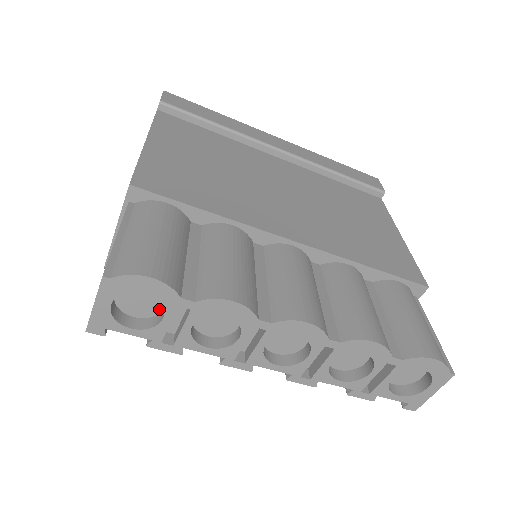
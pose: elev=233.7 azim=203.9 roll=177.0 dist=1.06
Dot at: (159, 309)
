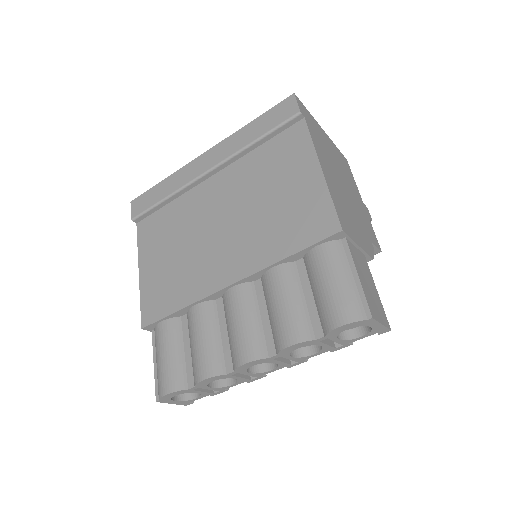
Dot at: occluded
